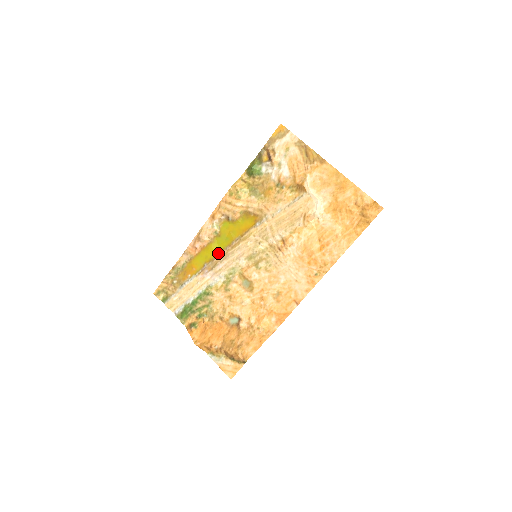
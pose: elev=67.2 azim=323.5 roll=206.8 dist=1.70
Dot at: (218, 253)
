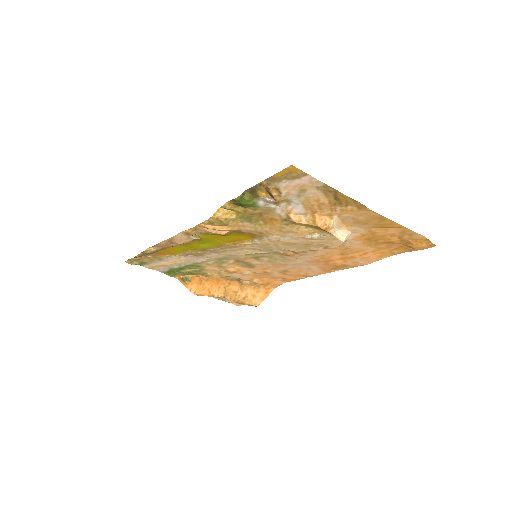
Dot at: (202, 249)
